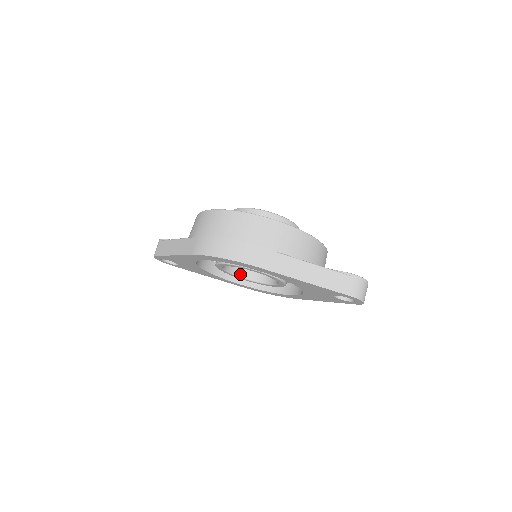
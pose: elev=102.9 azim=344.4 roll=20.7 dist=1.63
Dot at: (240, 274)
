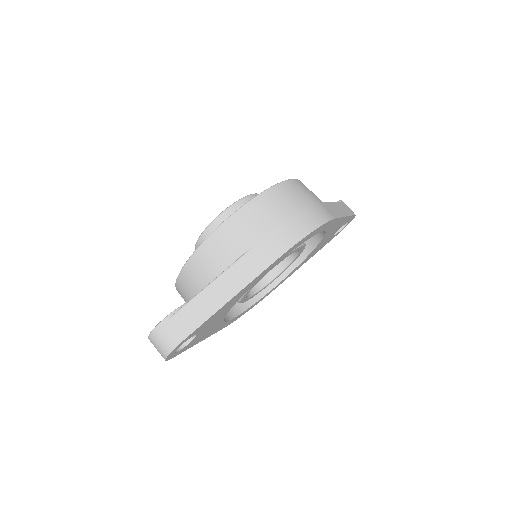
Dot at: occluded
